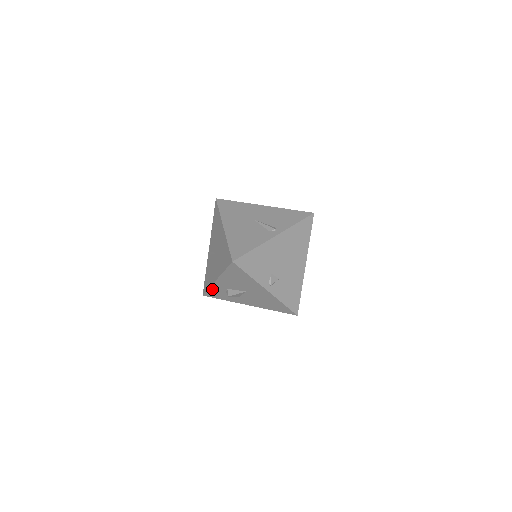
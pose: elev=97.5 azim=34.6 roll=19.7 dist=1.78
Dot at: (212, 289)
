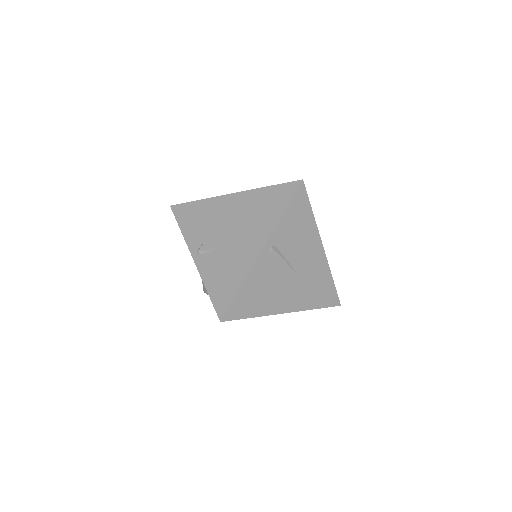
Dot at: occluded
